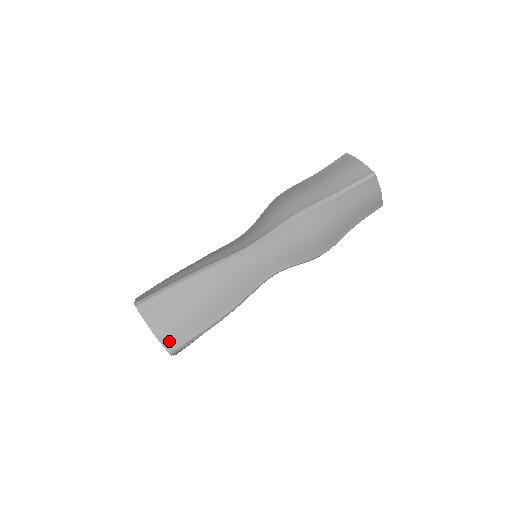
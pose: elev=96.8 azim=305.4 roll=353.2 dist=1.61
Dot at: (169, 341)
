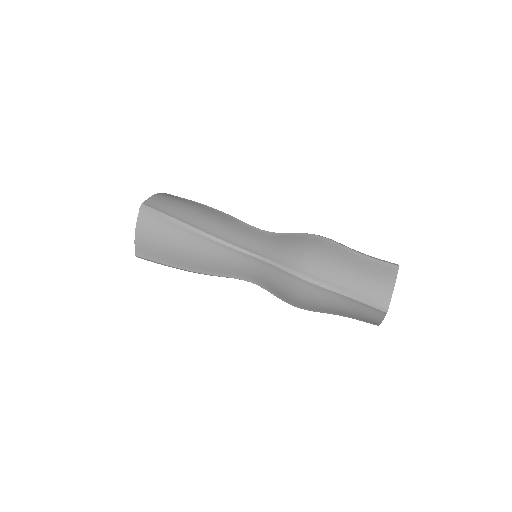
Dot at: (153, 202)
